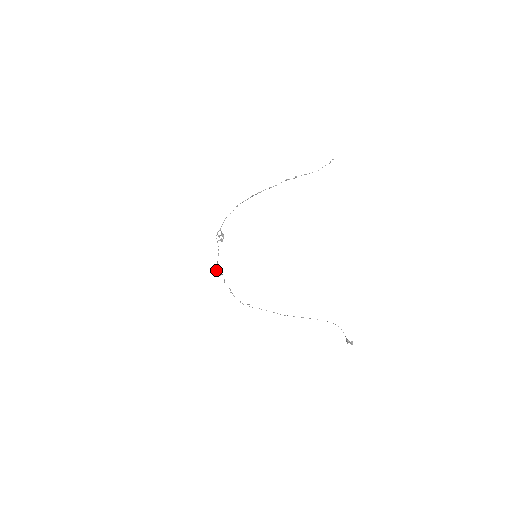
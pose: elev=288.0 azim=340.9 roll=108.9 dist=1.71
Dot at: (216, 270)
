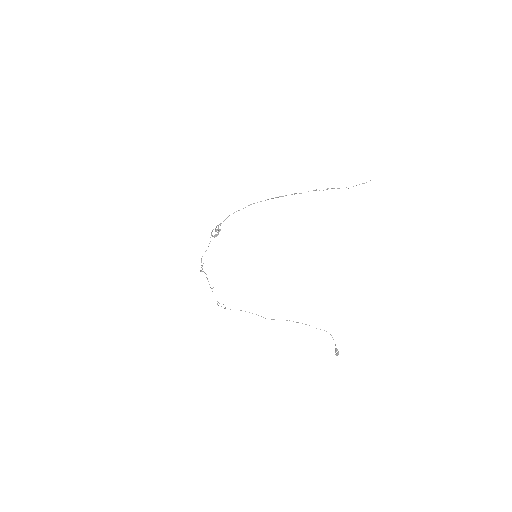
Dot at: (203, 263)
